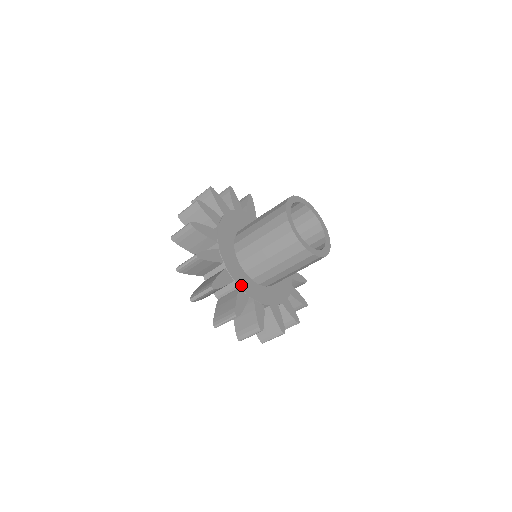
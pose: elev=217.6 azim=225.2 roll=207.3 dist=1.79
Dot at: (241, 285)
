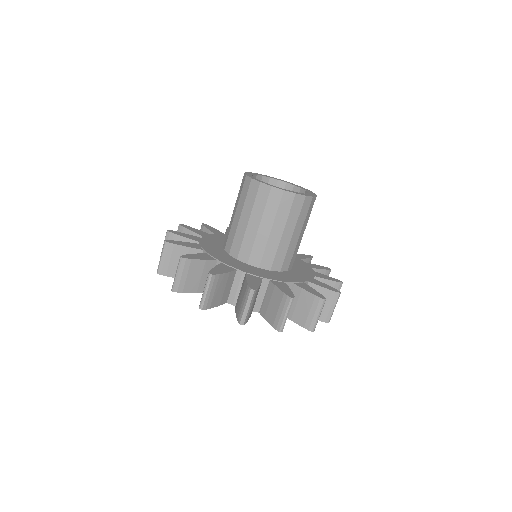
Dot at: (247, 271)
